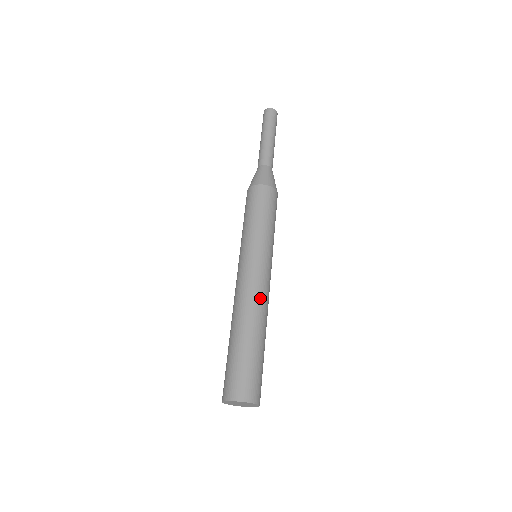
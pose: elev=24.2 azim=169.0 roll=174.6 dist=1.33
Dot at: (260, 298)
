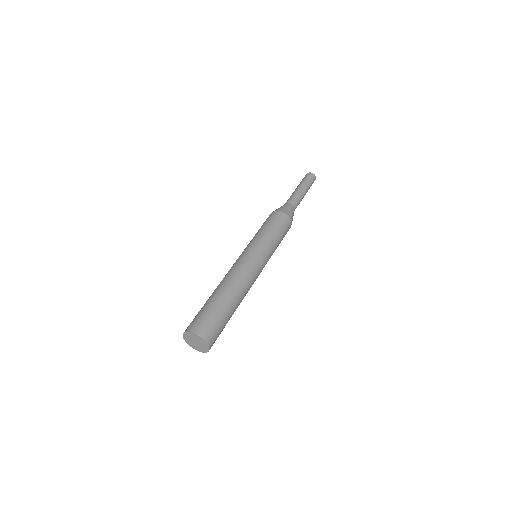
Dot at: (250, 287)
